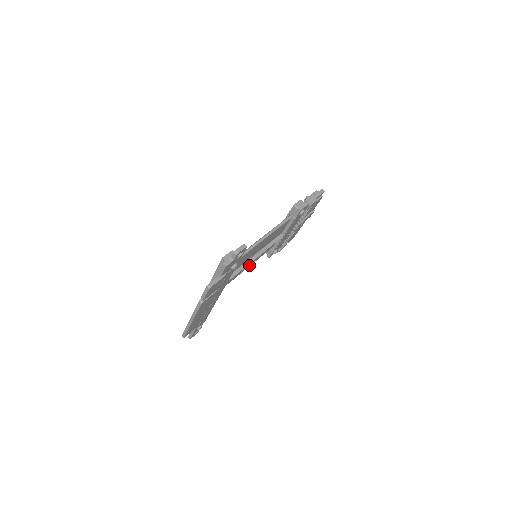
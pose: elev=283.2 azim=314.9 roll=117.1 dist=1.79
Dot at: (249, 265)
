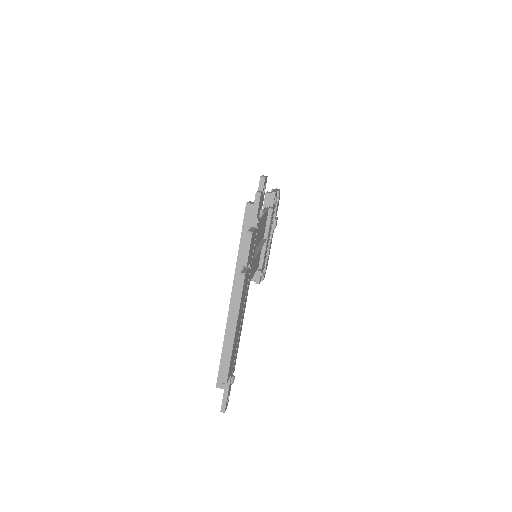
Dot at: (252, 274)
